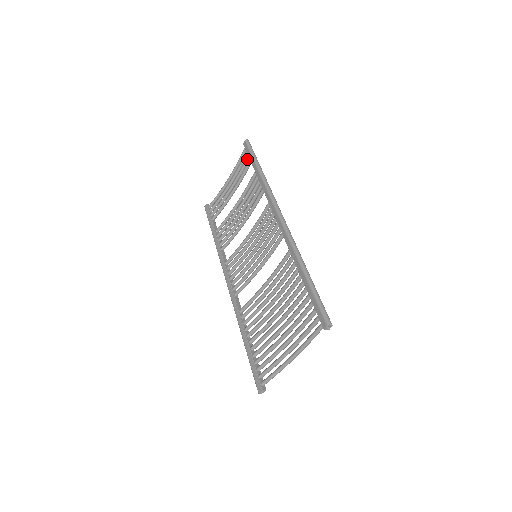
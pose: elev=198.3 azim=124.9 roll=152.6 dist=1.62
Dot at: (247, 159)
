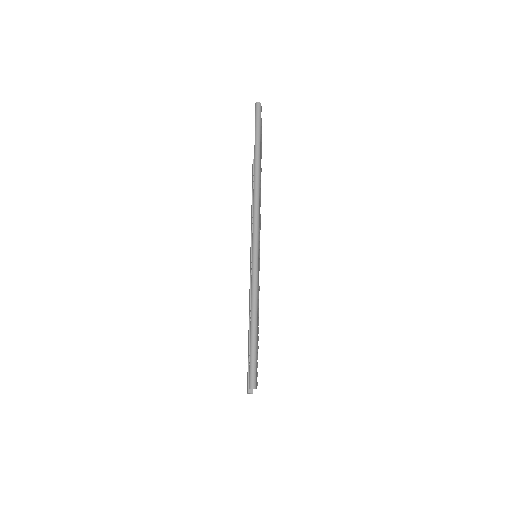
Dot at: occluded
